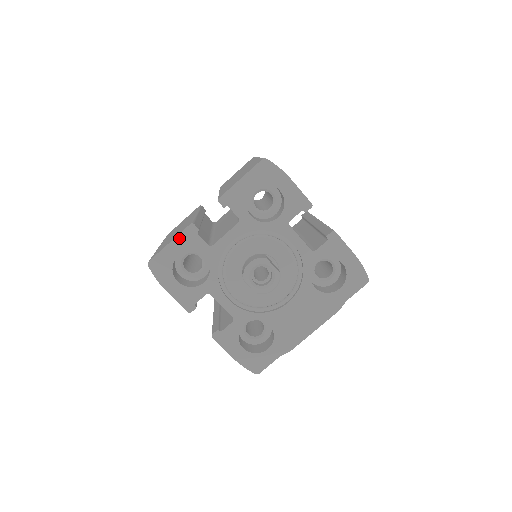
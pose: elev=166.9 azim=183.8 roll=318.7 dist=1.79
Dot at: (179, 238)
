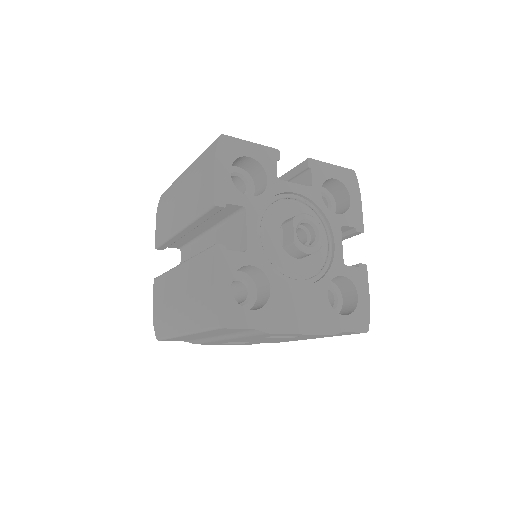
Dot at: (261, 147)
